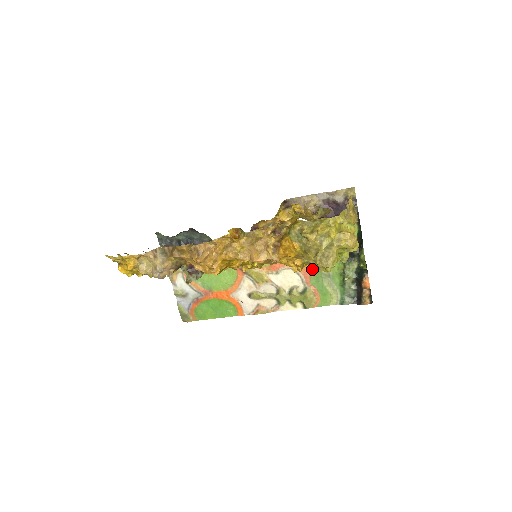
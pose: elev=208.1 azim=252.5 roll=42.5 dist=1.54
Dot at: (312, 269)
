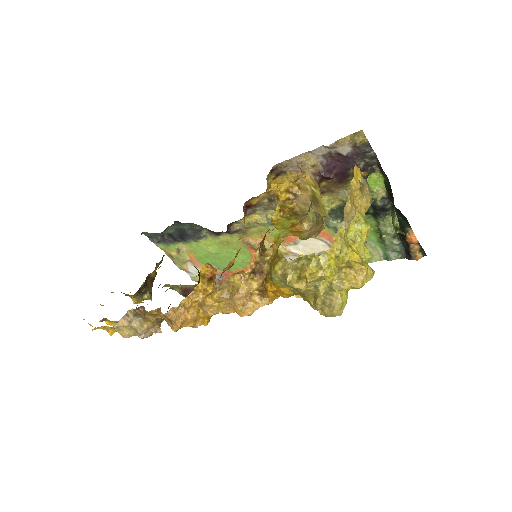
Dot at: occluded
